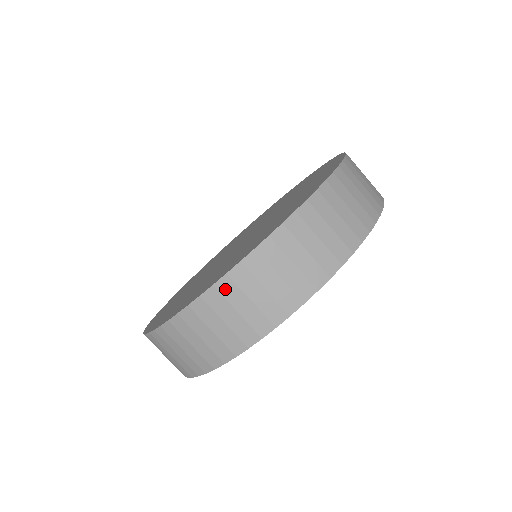
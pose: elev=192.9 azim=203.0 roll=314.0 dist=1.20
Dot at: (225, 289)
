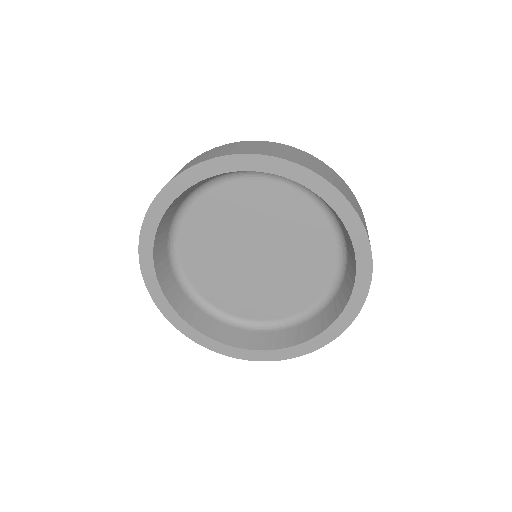
Dot at: occluded
